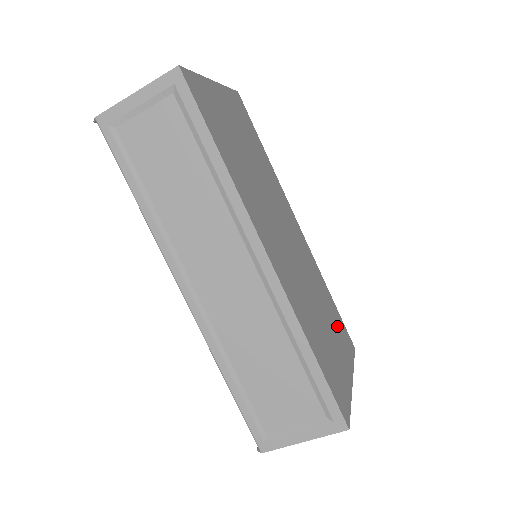
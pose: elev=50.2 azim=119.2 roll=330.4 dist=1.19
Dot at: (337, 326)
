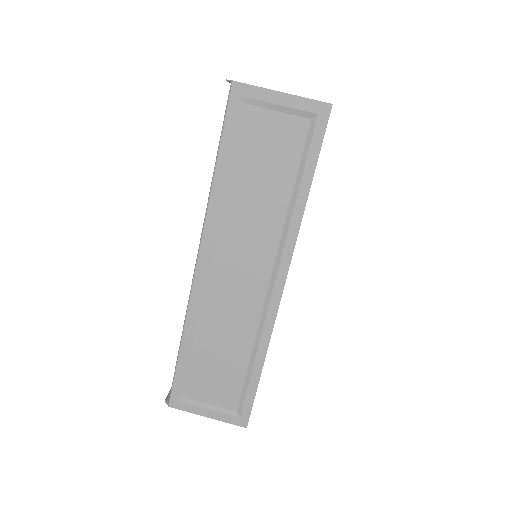
Dot at: occluded
